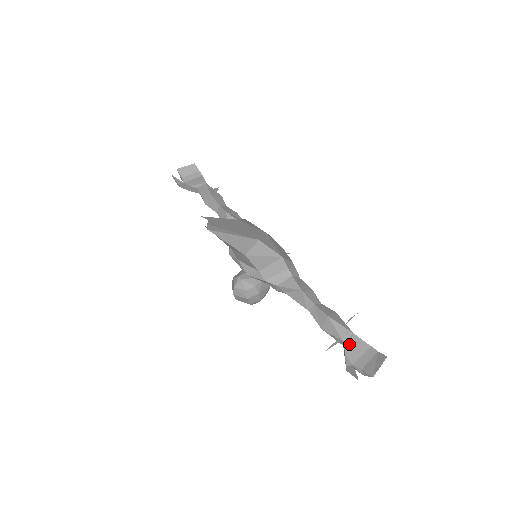
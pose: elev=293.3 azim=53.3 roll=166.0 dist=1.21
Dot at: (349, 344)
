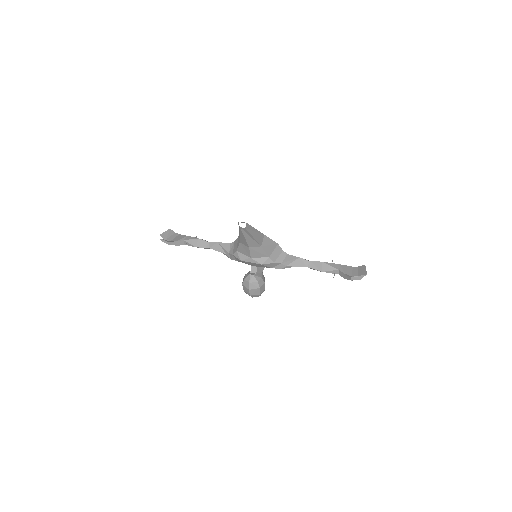
Dot at: (343, 269)
